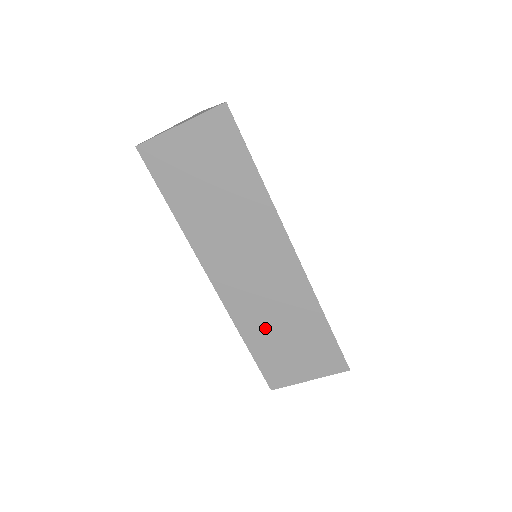
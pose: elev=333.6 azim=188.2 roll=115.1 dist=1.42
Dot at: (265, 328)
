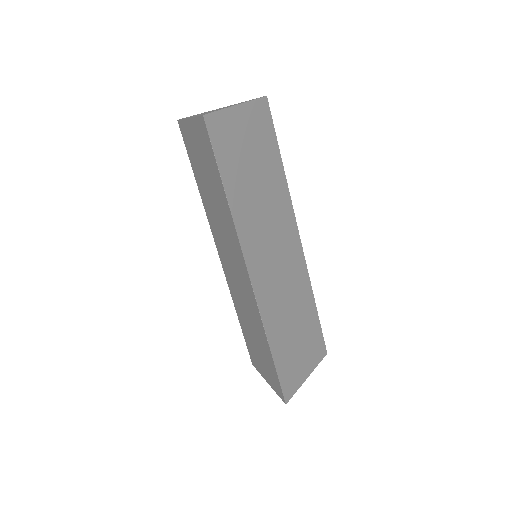
Dot at: (283, 325)
